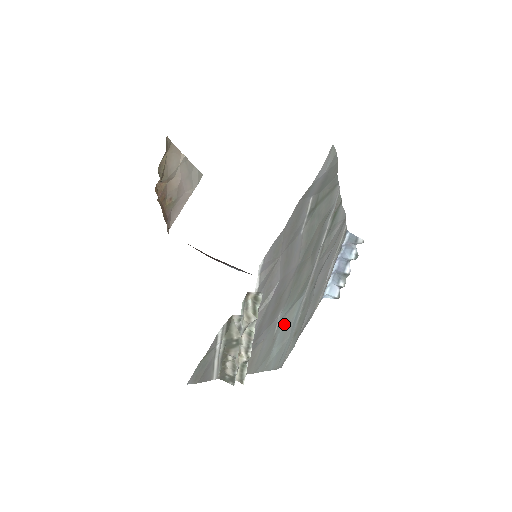
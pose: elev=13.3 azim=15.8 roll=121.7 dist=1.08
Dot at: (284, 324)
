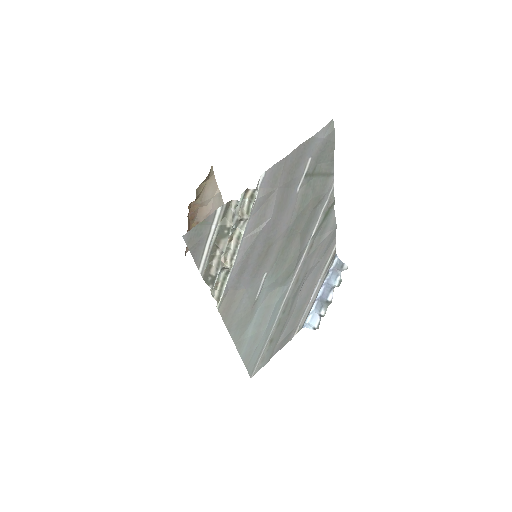
Dot at: (265, 302)
